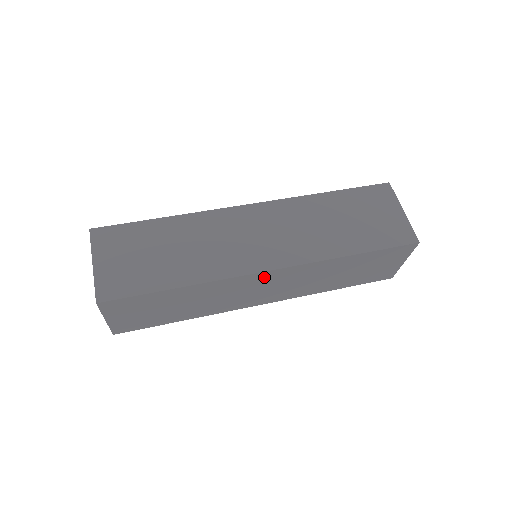
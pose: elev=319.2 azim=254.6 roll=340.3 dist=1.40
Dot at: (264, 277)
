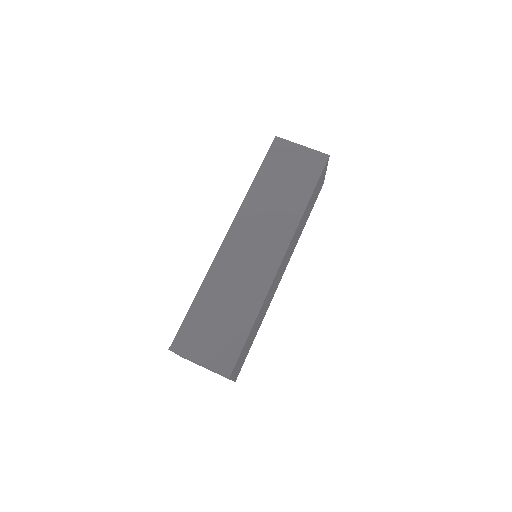
Dot at: (282, 264)
